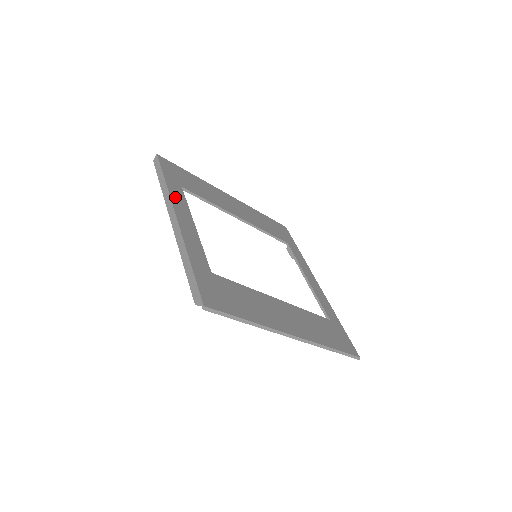
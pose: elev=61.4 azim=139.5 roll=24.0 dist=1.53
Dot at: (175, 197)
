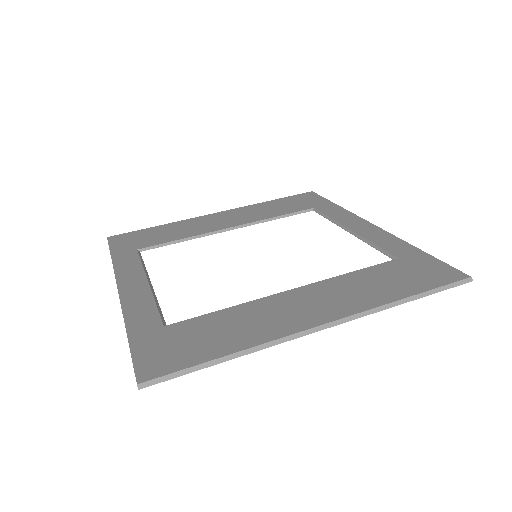
Dot at: (122, 268)
